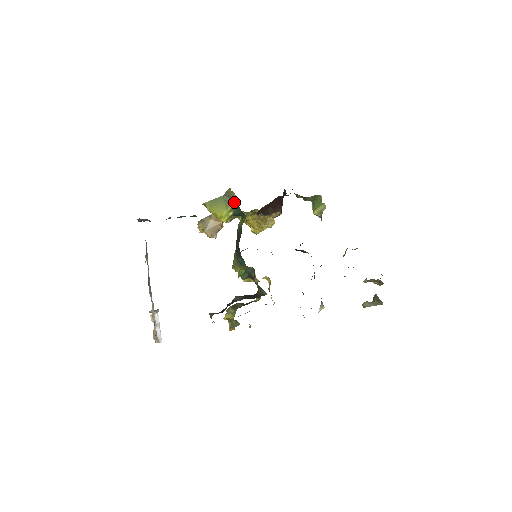
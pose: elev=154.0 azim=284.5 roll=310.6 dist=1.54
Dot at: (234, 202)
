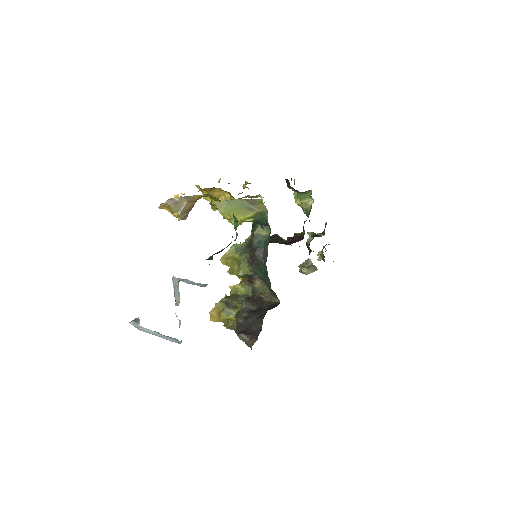
Dot at: (259, 212)
